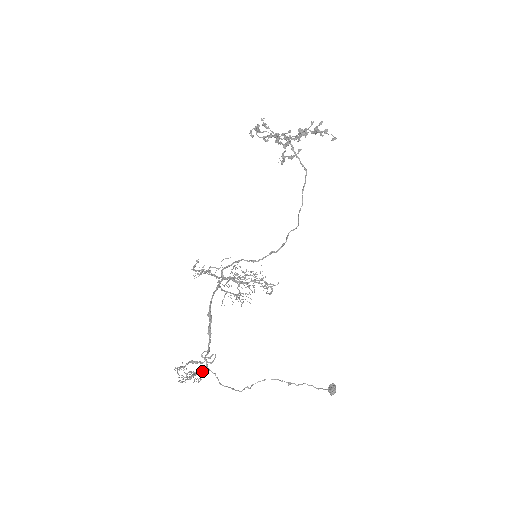
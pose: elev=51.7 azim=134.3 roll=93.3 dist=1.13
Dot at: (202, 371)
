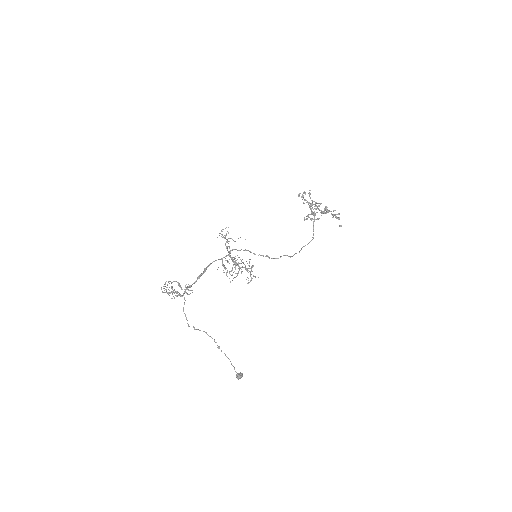
Dot at: (179, 293)
